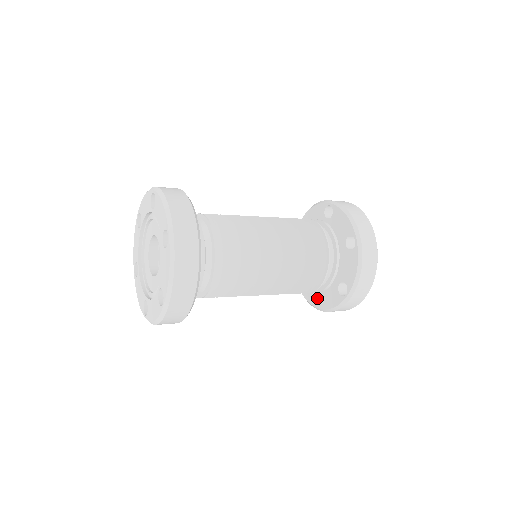
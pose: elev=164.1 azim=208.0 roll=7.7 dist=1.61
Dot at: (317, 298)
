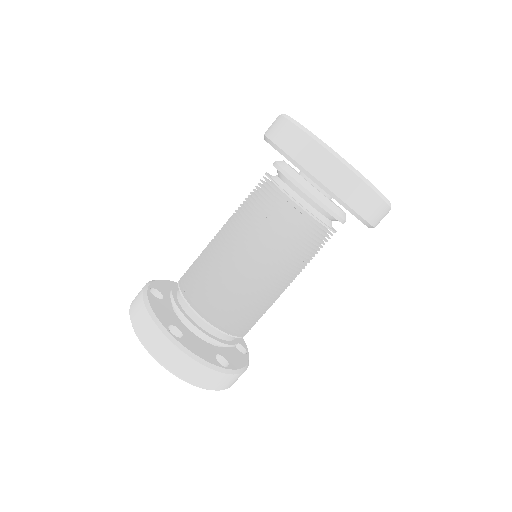
Dot at: occluded
